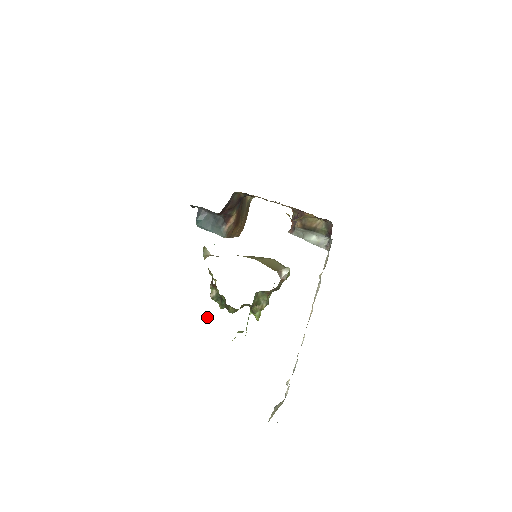
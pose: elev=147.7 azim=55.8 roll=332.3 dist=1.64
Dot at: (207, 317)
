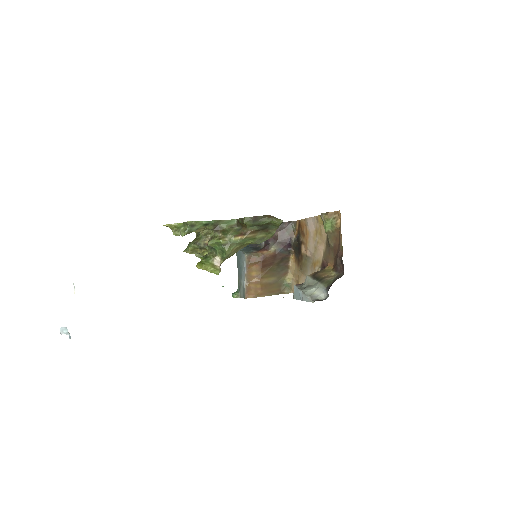
Dot at: occluded
